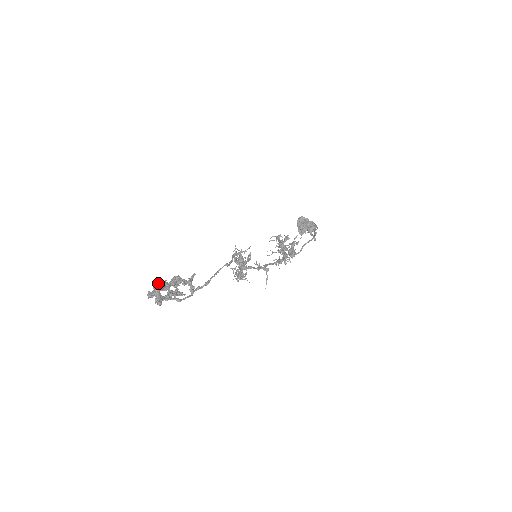
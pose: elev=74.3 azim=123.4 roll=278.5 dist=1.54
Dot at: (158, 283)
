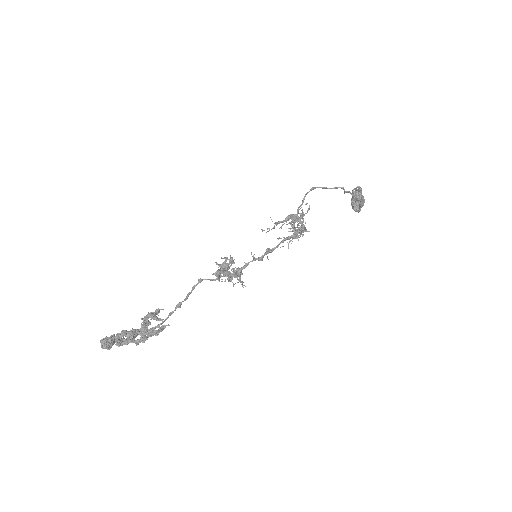
Dot at: (123, 338)
